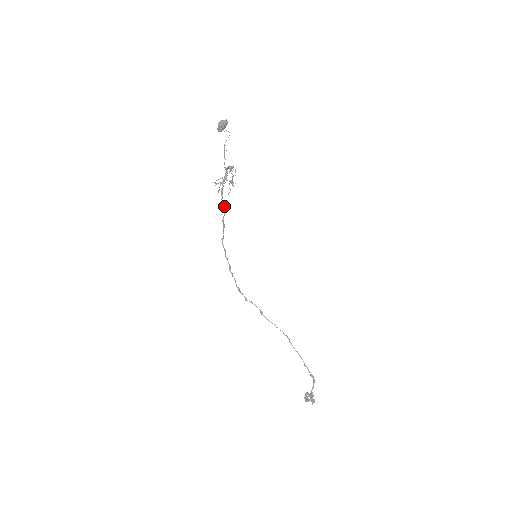
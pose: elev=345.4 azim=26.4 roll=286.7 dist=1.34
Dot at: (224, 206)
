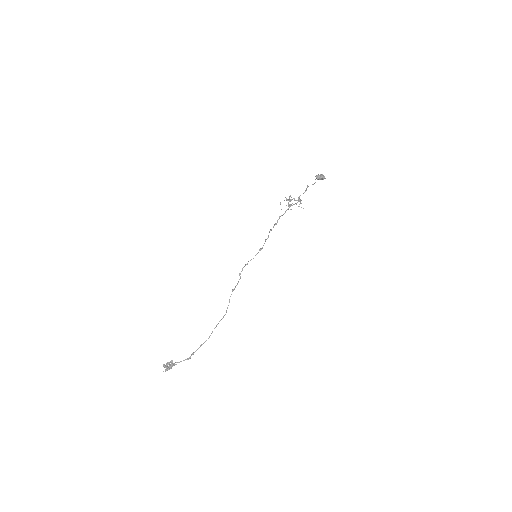
Dot at: occluded
